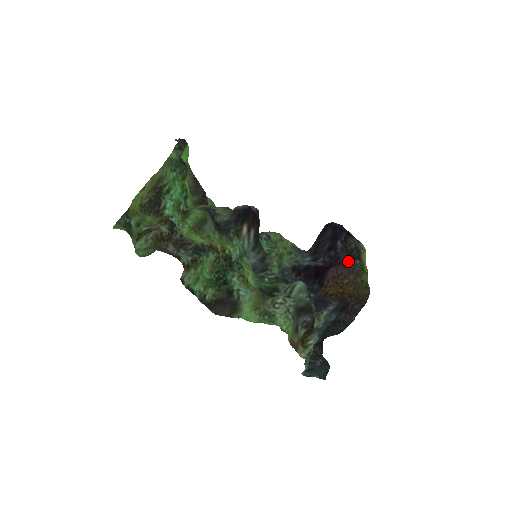
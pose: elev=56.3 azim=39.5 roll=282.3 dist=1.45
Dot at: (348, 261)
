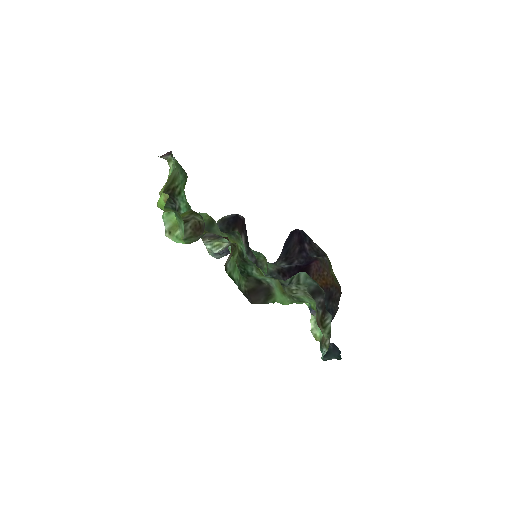
Dot at: (321, 257)
